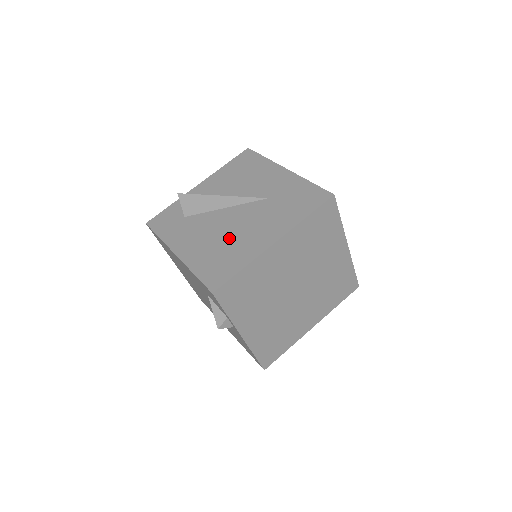
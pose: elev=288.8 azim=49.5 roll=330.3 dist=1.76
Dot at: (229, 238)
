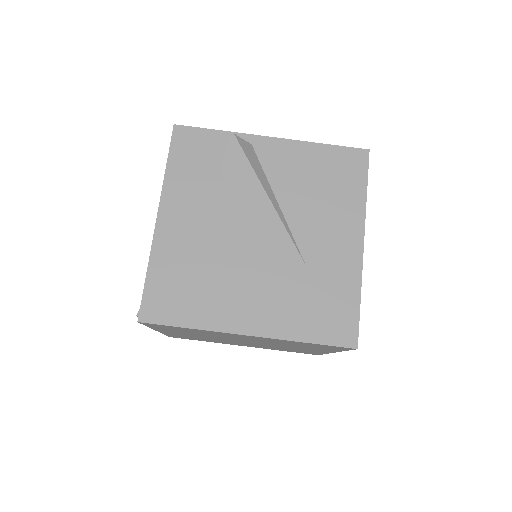
Dot at: (219, 268)
